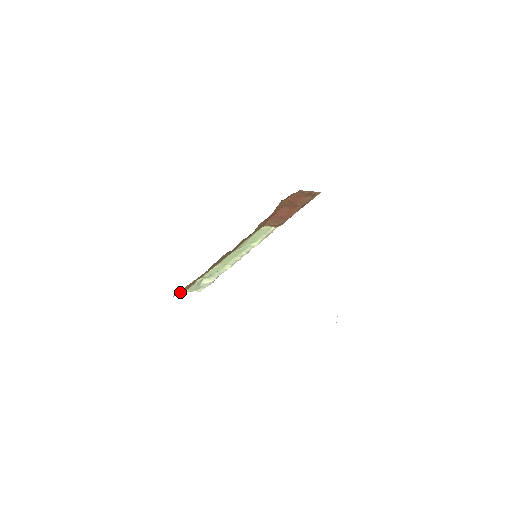
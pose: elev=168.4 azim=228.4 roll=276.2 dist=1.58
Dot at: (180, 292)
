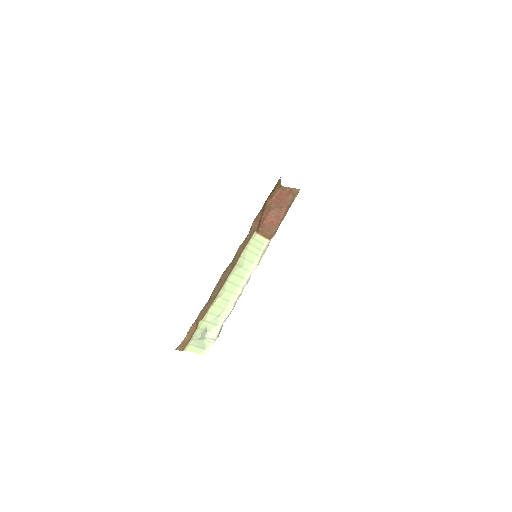
Dot at: (183, 343)
